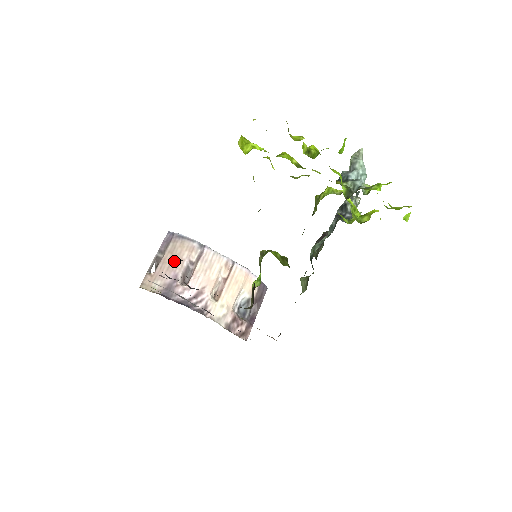
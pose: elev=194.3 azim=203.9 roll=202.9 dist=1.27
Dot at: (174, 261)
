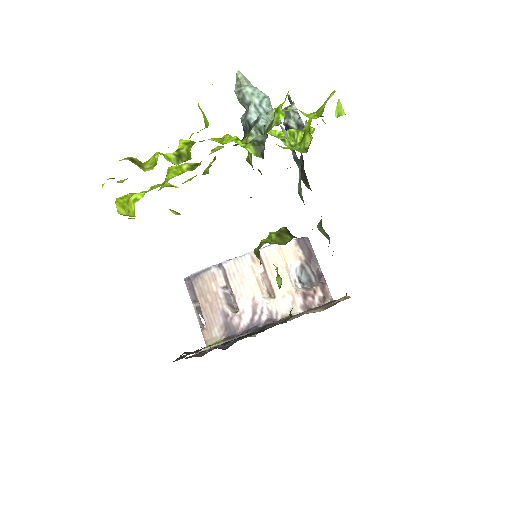
Dot at: (210, 301)
